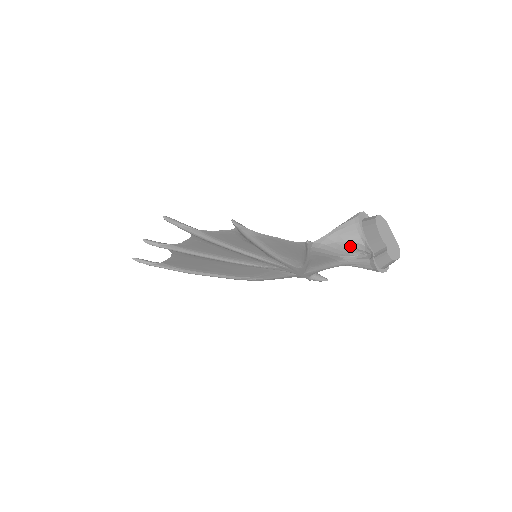
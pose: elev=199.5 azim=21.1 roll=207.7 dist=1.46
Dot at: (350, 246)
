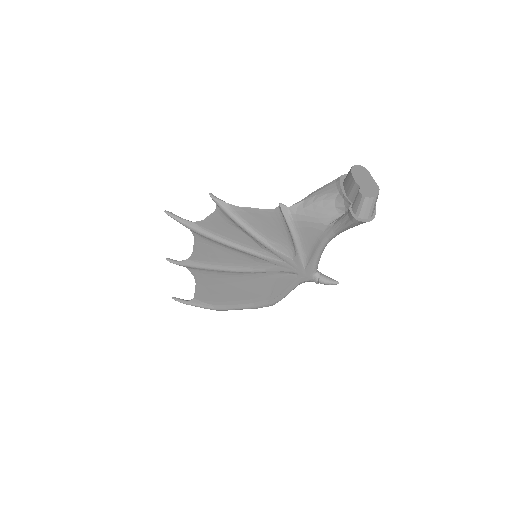
Dot at: (329, 205)
